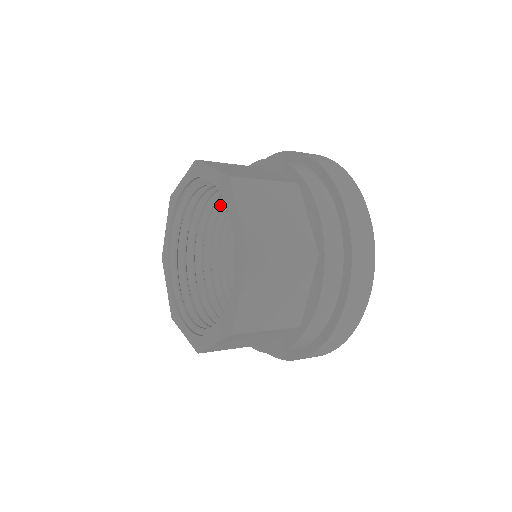
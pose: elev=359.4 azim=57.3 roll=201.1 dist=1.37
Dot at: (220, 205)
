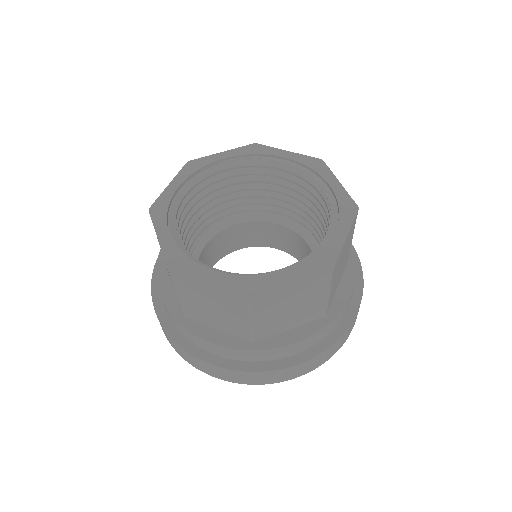
Dot at: (216, 203)
